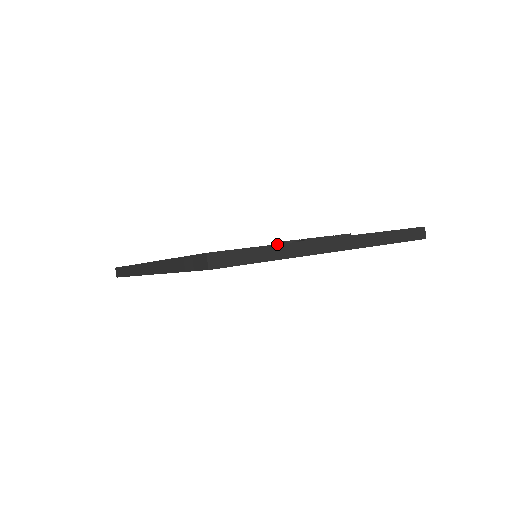
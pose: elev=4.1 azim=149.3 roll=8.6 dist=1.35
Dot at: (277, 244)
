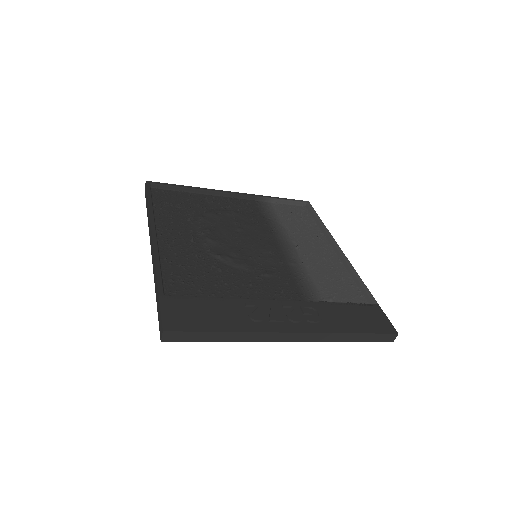
Dot at: (233, 332)
